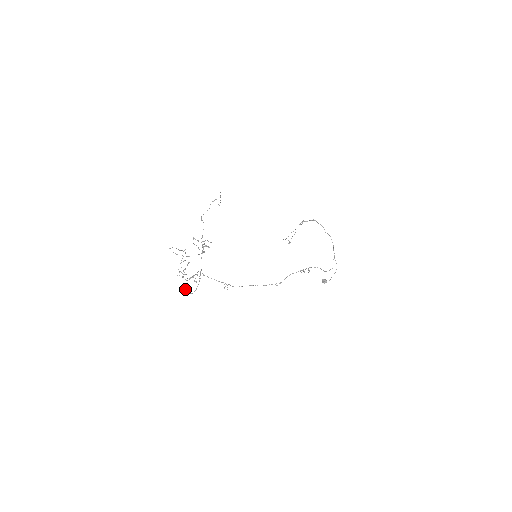
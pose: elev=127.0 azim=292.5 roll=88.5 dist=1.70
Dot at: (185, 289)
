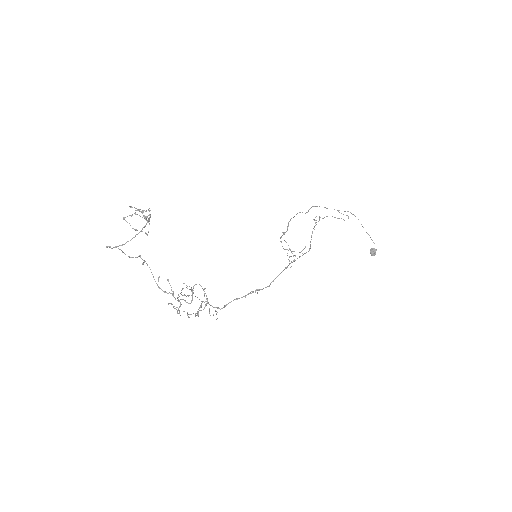
Dot at: (198, 314)
